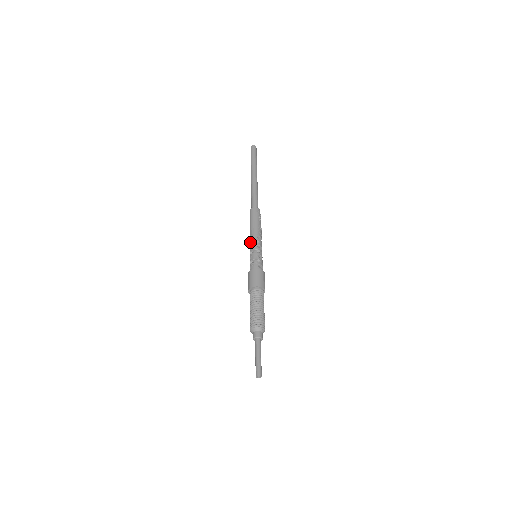
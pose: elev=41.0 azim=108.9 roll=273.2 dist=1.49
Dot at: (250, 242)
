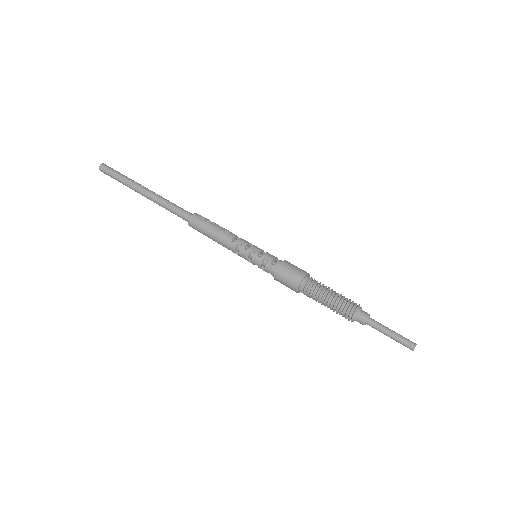
Dot at: occluded
